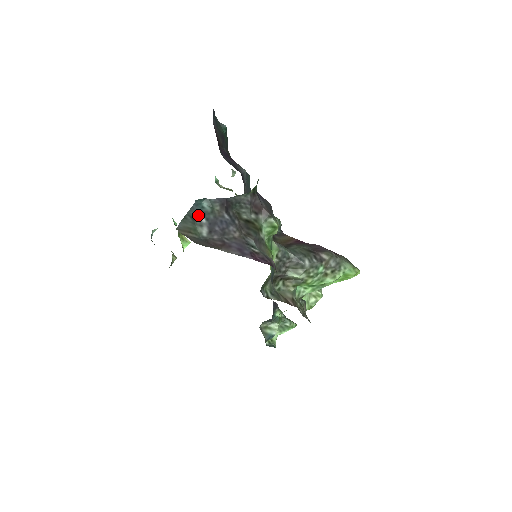
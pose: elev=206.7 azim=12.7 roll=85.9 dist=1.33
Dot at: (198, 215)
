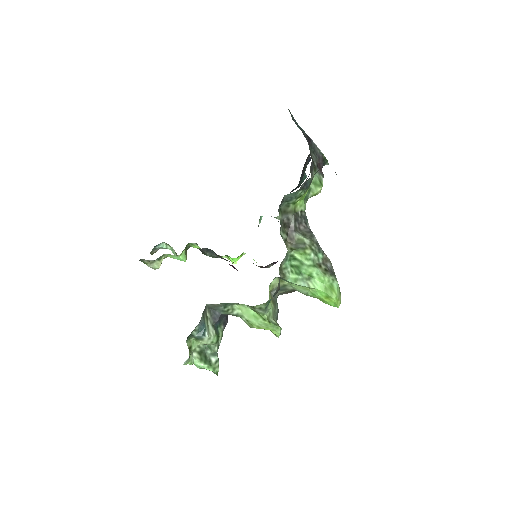
Dot at: occluded
